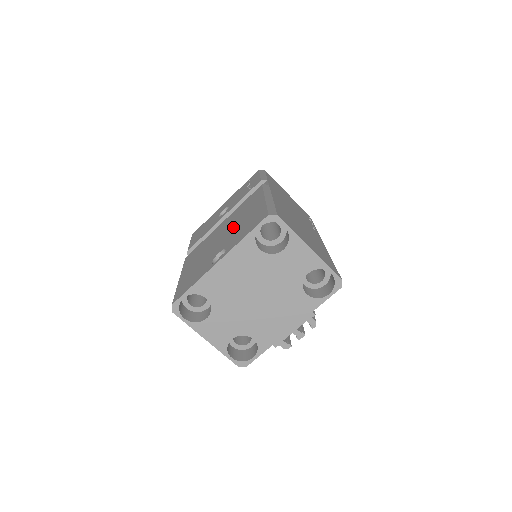
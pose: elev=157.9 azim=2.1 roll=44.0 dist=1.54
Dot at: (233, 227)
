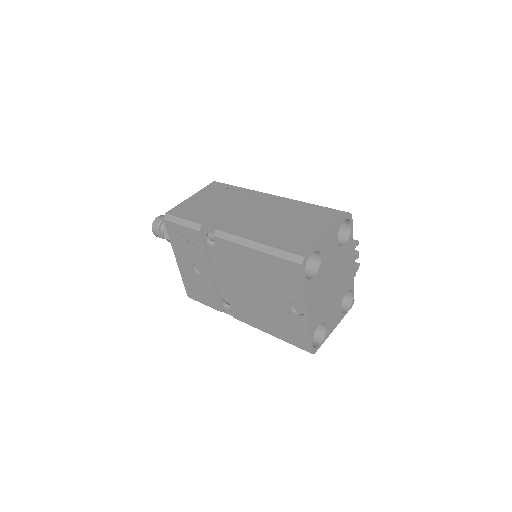
Dot at: (260, 283)
